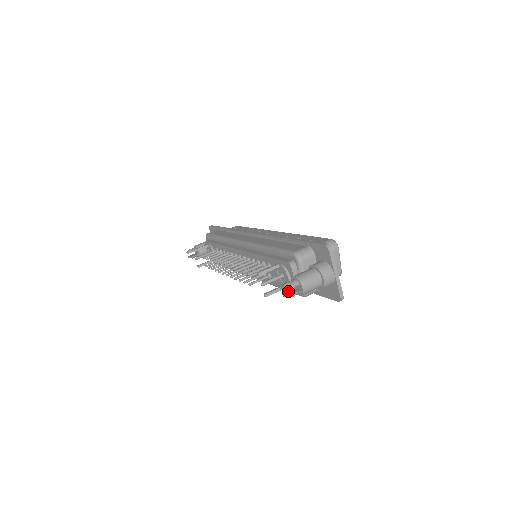
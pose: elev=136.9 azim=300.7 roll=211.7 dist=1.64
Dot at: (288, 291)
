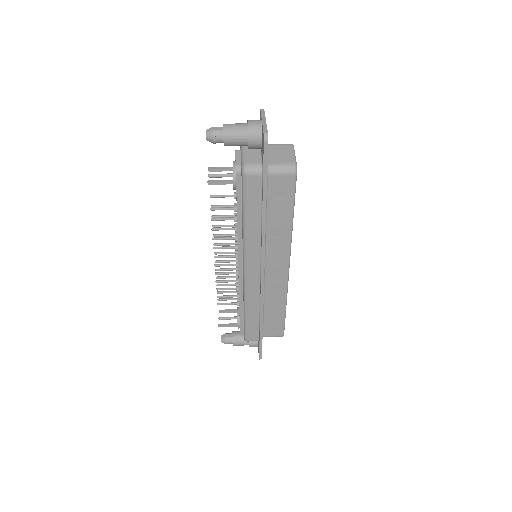
Dot at: (215, 141)
